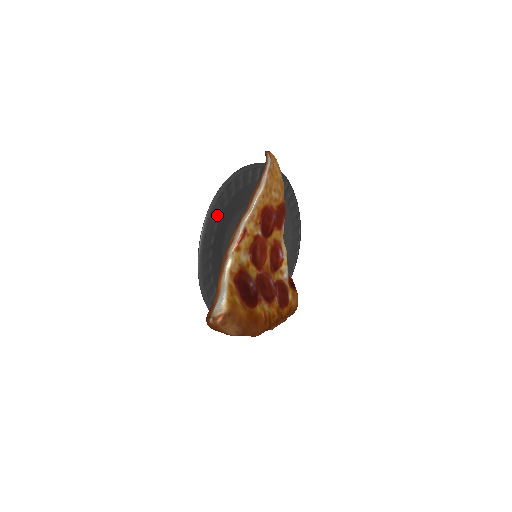
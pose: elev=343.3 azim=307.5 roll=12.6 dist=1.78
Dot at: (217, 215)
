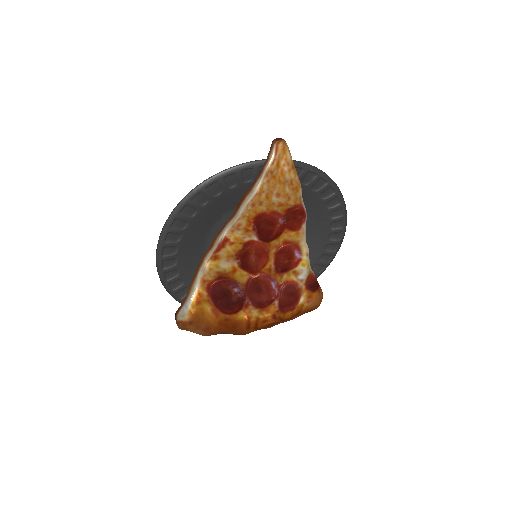
Dot at: (181, 226)
